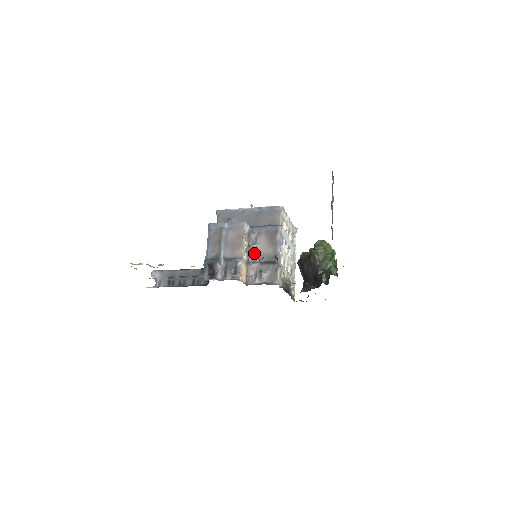
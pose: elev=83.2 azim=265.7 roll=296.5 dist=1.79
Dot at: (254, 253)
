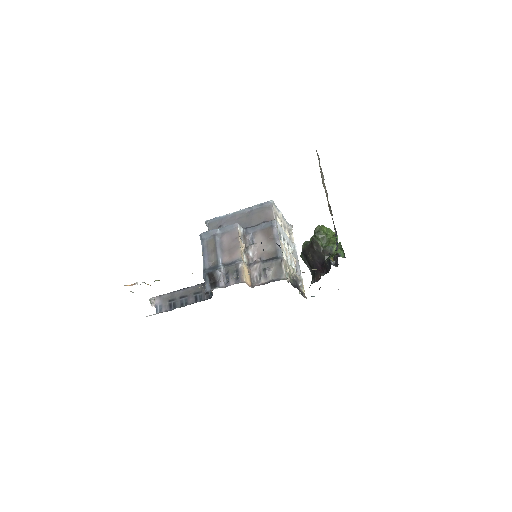
Dot at: (253, 254)
